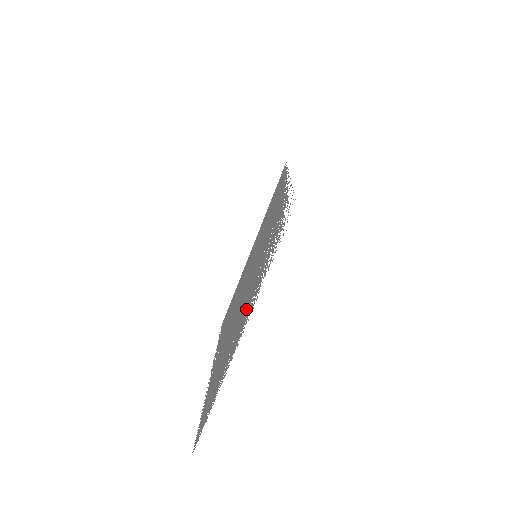
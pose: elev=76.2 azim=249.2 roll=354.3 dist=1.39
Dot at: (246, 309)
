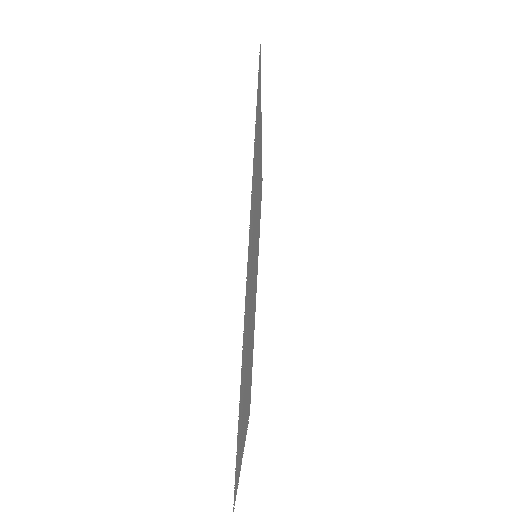
Dot at: (251, 249)
